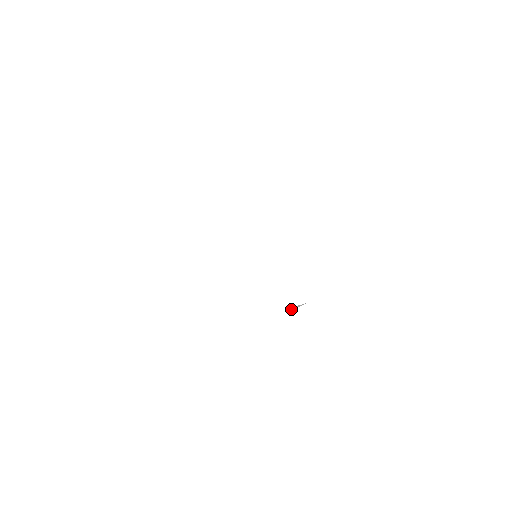
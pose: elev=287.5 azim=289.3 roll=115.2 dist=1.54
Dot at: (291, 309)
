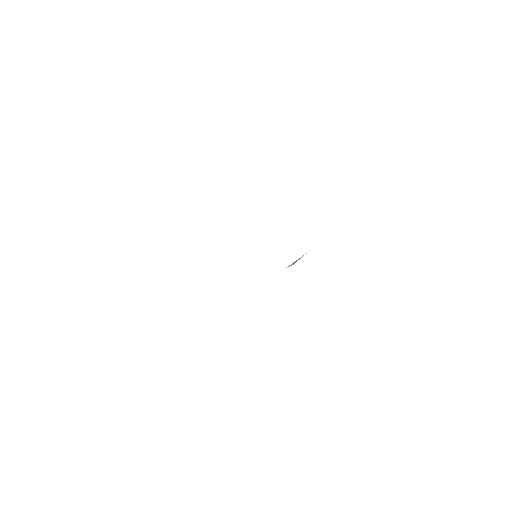
Dot at: (292, 264)
